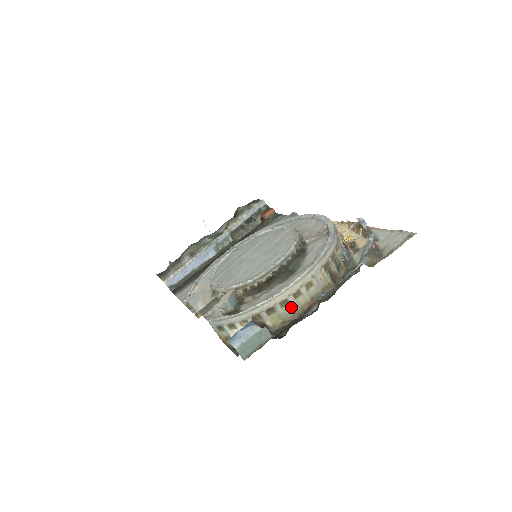
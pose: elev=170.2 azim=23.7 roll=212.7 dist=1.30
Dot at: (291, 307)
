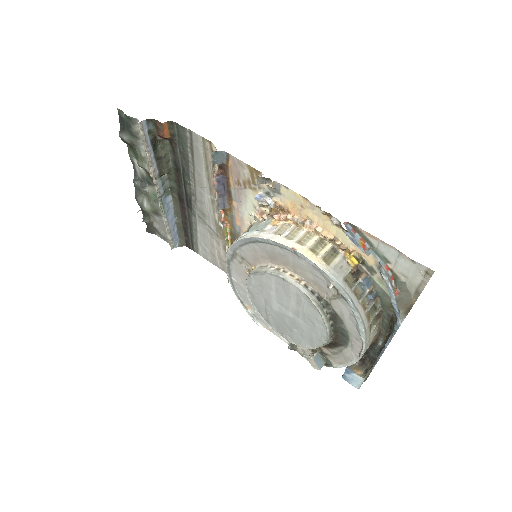
Dot at: occluded
